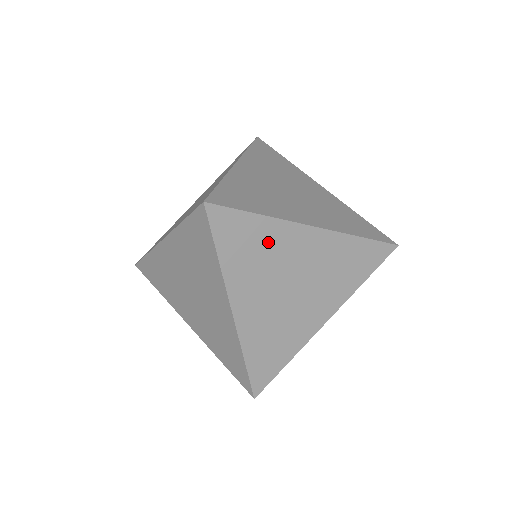
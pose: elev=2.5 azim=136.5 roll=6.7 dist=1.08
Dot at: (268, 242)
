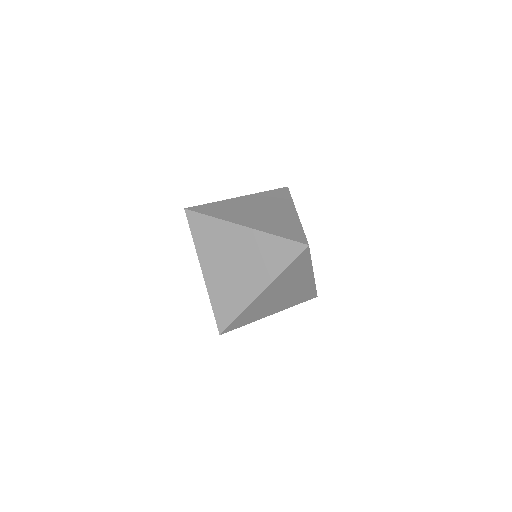
Dot at: (218, 233)
